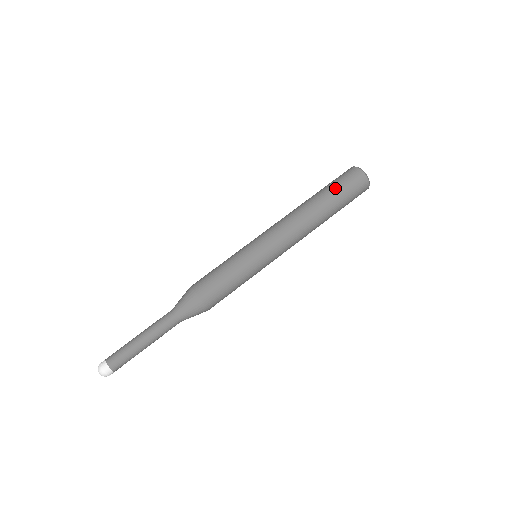
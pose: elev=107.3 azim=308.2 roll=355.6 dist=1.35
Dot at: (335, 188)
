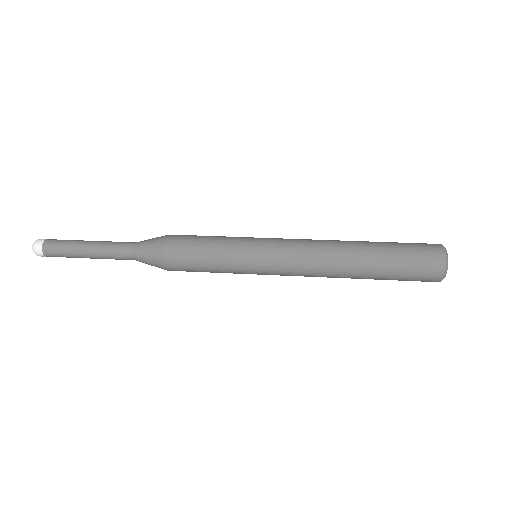
Dot at: occluded
